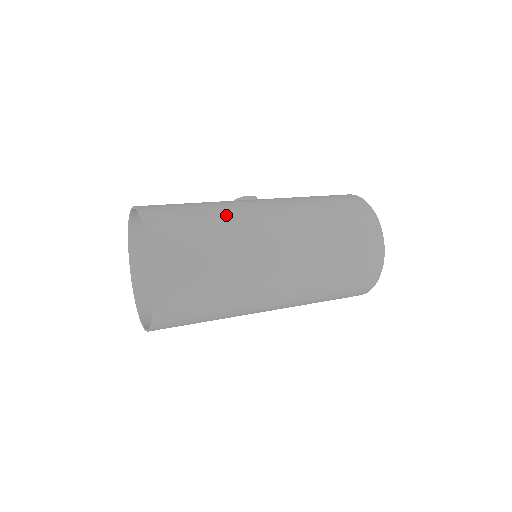
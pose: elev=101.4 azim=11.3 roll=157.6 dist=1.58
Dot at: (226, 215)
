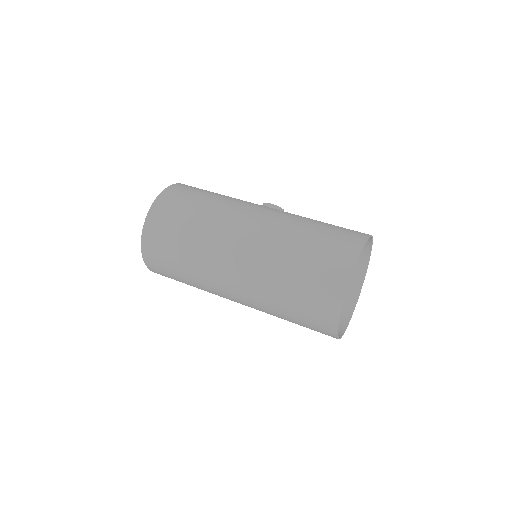
Dot at: (216, 209)
